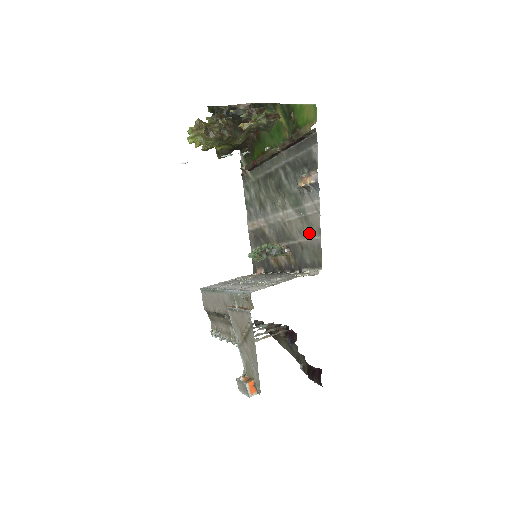
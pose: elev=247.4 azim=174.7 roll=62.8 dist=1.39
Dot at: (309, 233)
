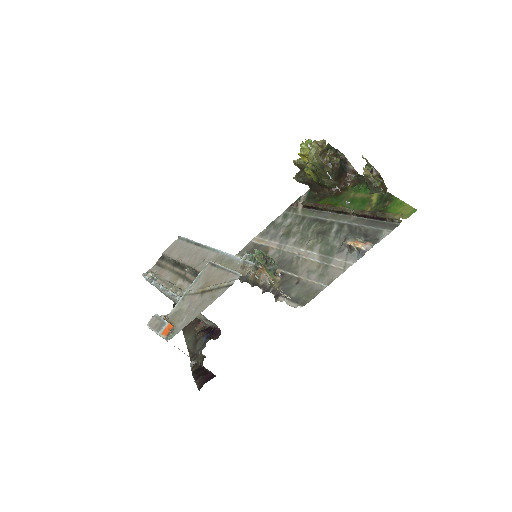
Dot at: (317, 277)
